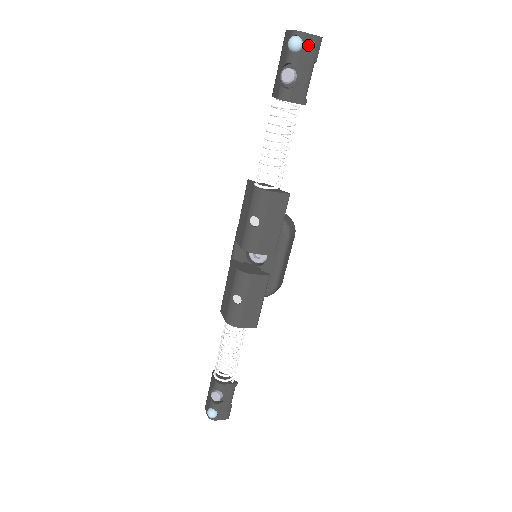
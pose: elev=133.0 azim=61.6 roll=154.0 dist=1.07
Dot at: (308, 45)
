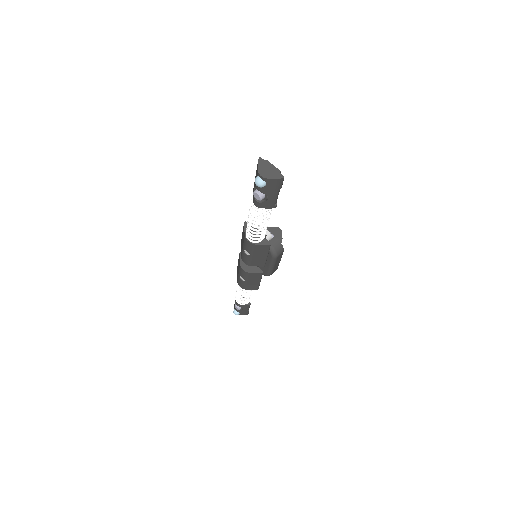
Dot at: (271, 183)
